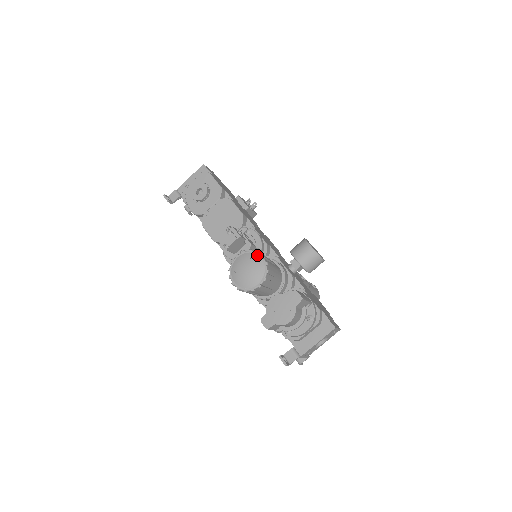
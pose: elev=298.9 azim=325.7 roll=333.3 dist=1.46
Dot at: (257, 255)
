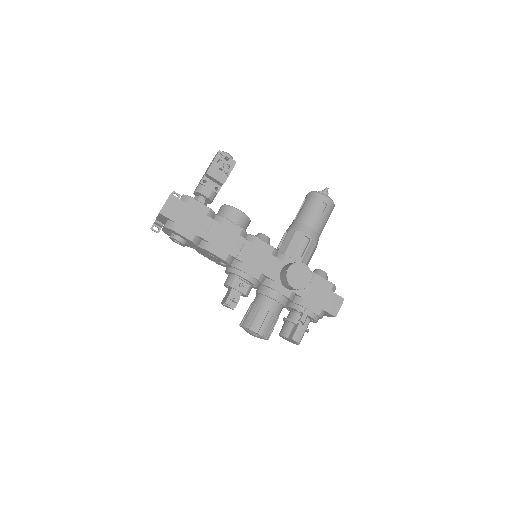
Dot at: (254, 332)
